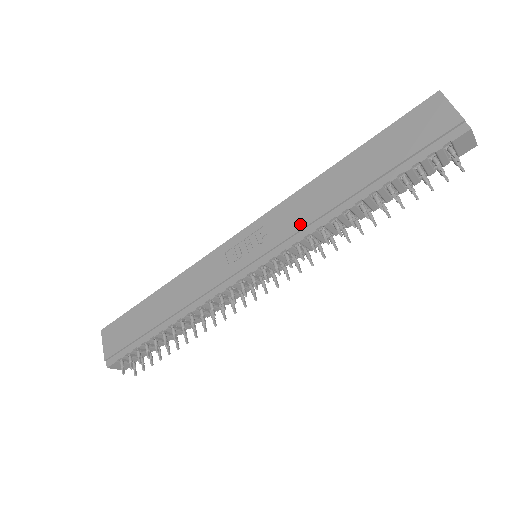
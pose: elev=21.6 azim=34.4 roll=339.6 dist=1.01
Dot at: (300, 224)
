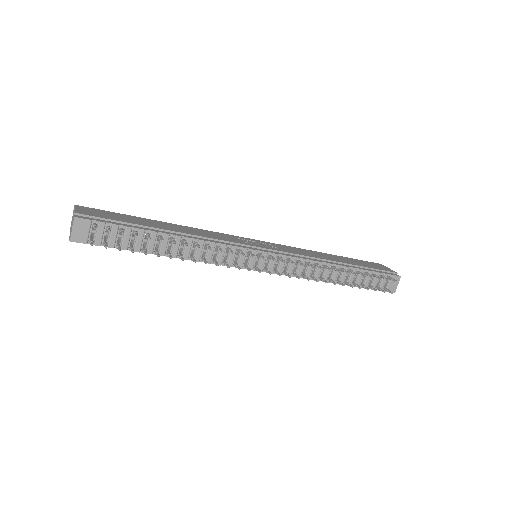
Dot at: (303, 254)
